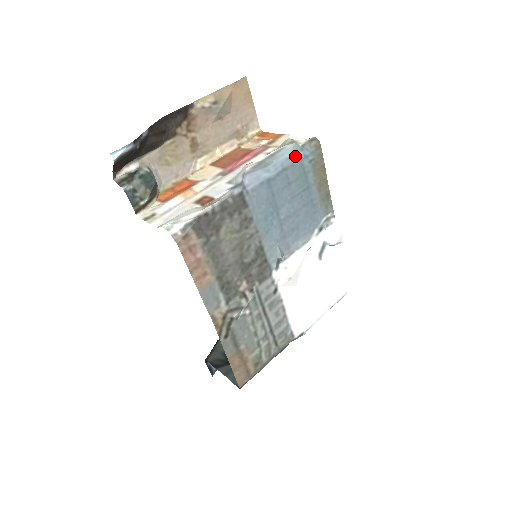
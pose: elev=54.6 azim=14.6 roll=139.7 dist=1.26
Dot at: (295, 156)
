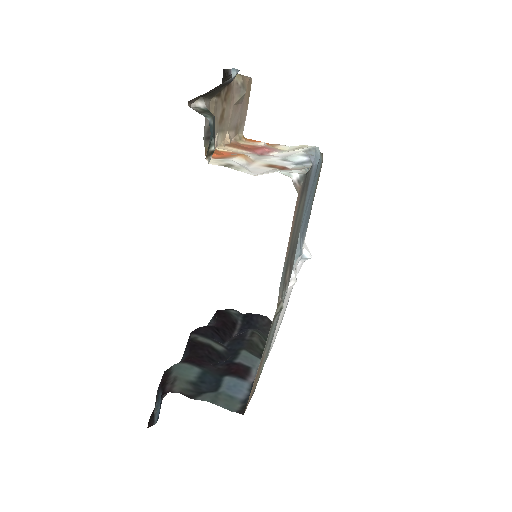
Dot at: occluded
